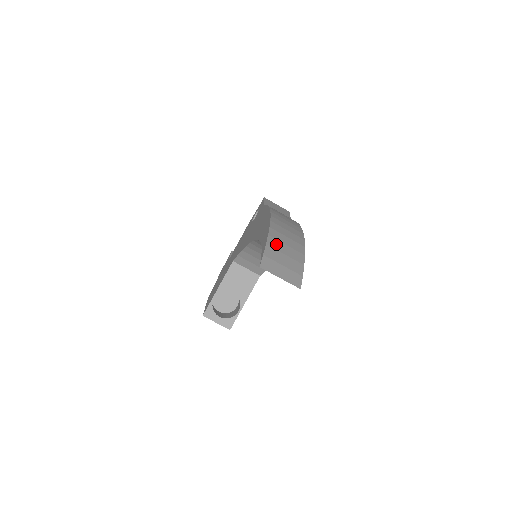
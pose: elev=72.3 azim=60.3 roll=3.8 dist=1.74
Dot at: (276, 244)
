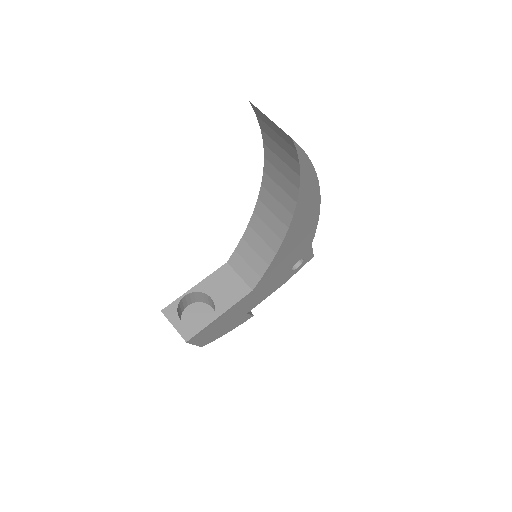
Dot at: occluded
